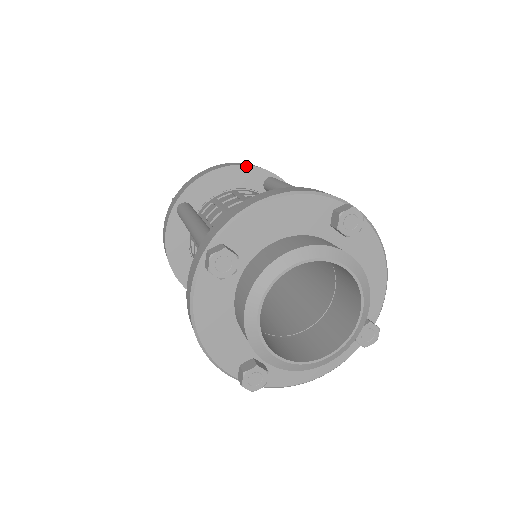
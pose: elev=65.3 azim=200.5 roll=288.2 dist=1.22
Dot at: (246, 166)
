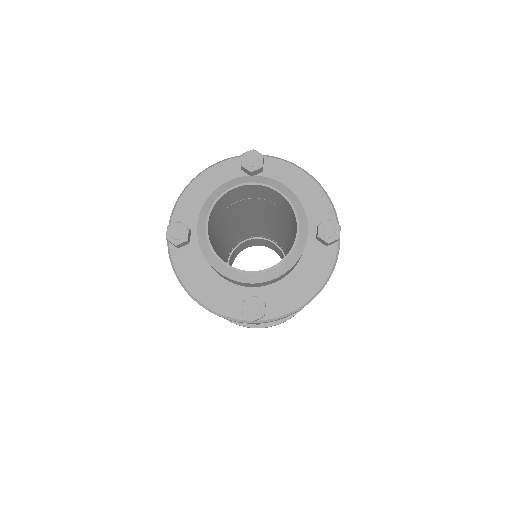
Dot at: occluded
